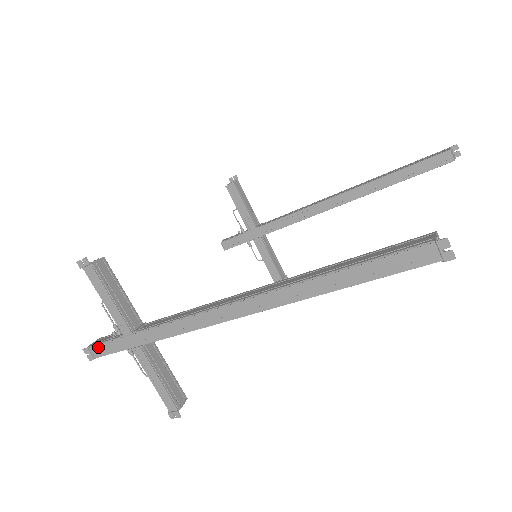
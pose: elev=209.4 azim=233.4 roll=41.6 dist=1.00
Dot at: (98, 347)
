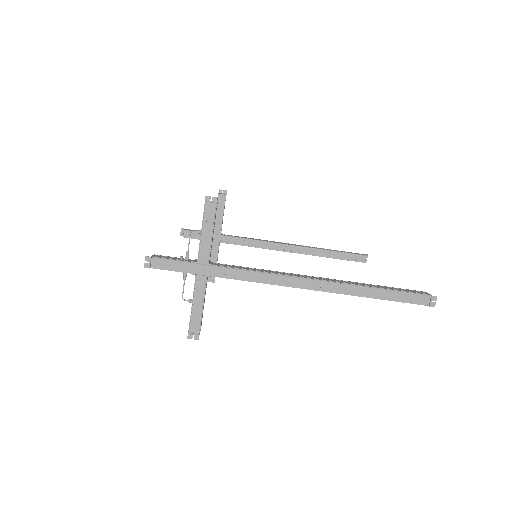
Dot at: (163, 261)
